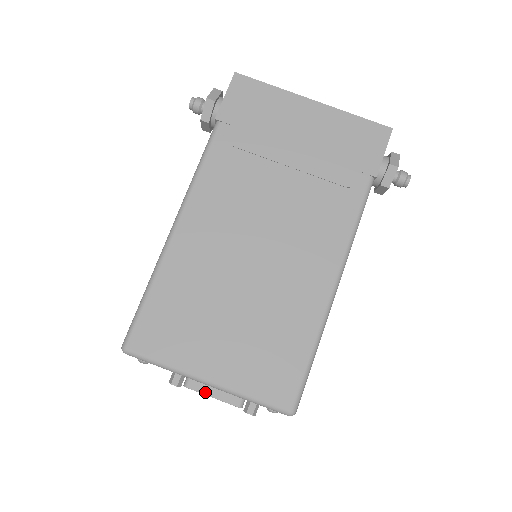
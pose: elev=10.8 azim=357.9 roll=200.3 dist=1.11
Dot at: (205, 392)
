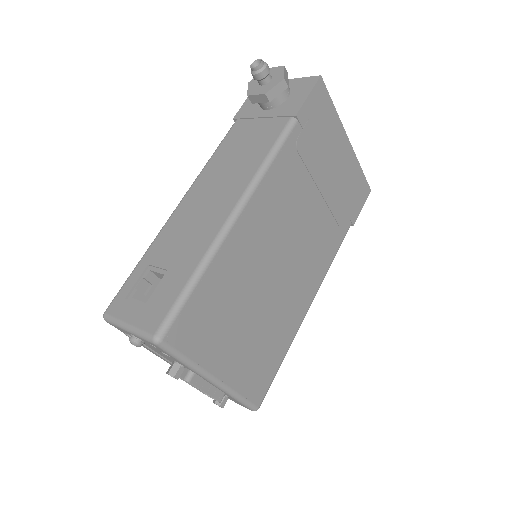
Dot at: (202, 388)
